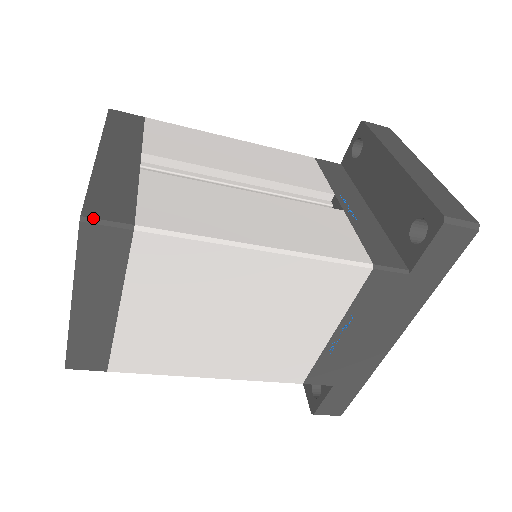
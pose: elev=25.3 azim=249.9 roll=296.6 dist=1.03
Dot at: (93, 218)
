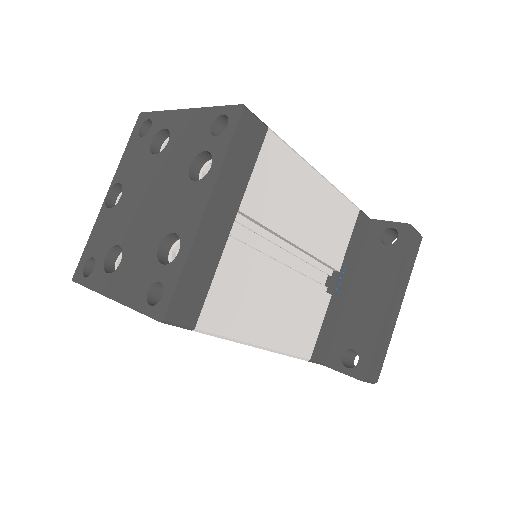
Dot at: (171, 322)
